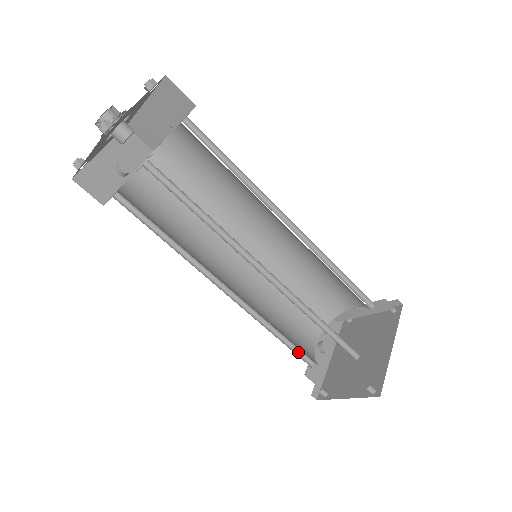
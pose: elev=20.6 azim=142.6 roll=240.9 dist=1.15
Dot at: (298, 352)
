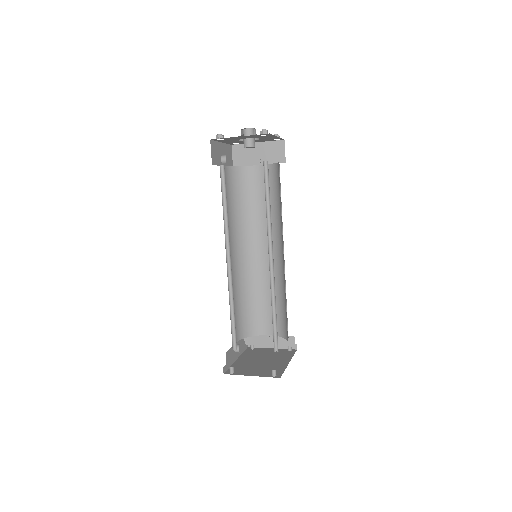
Dot at: (232, 334)
